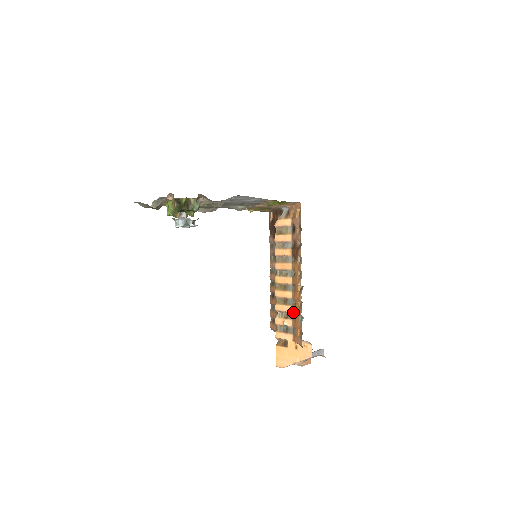
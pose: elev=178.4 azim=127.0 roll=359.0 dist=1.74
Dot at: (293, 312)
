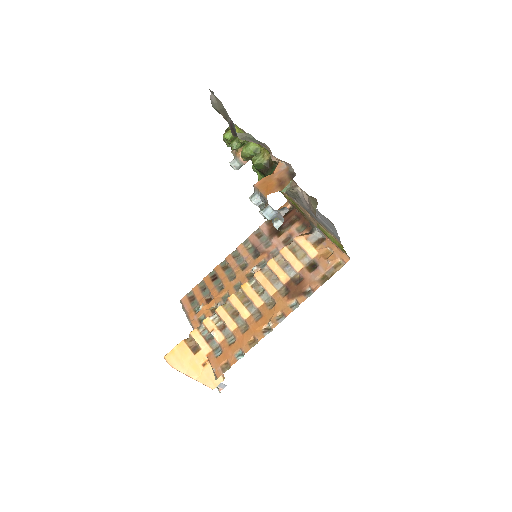
Dot at: (234, 334)
